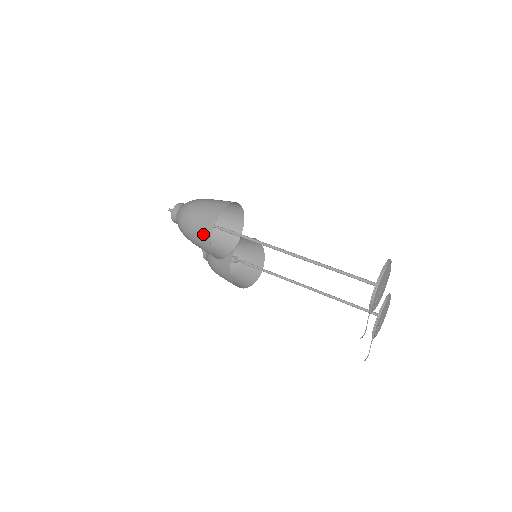
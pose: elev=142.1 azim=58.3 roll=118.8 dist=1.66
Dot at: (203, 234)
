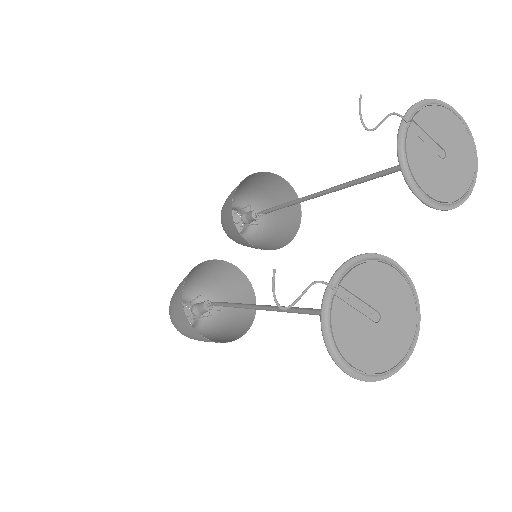
Dot at: (254, 177)
